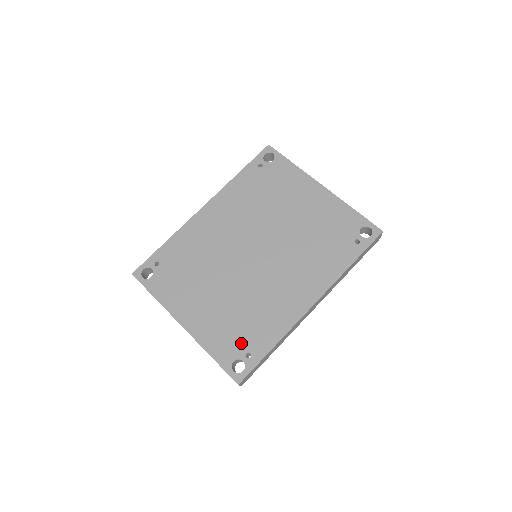
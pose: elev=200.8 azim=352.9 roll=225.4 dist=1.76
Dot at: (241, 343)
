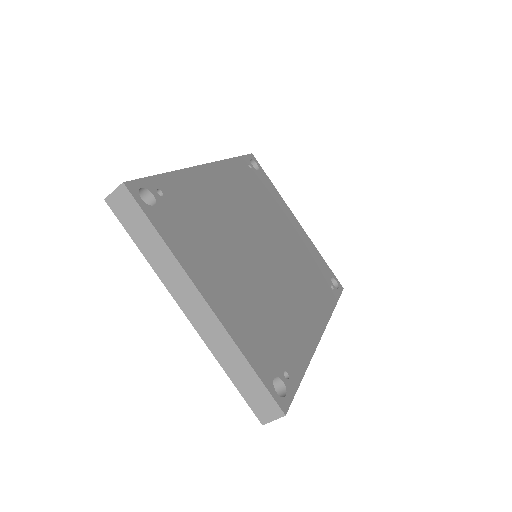
Dot at: (276, 355)
